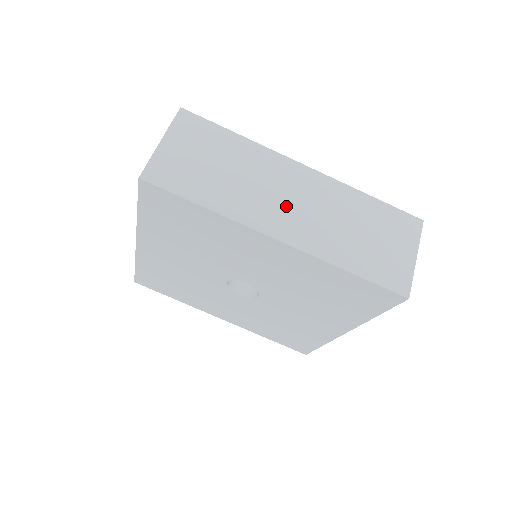
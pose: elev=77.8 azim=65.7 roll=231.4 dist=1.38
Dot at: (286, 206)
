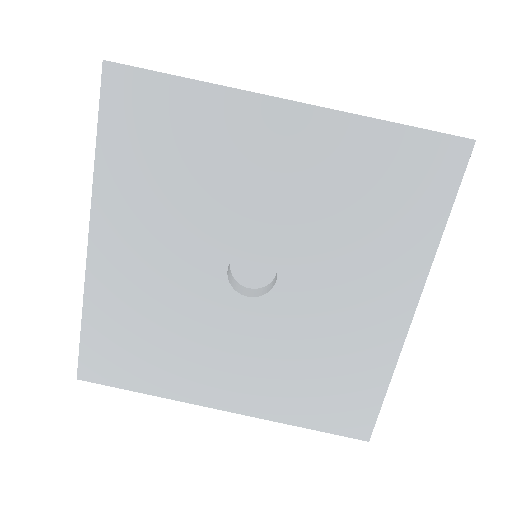
Dot at: occluded
